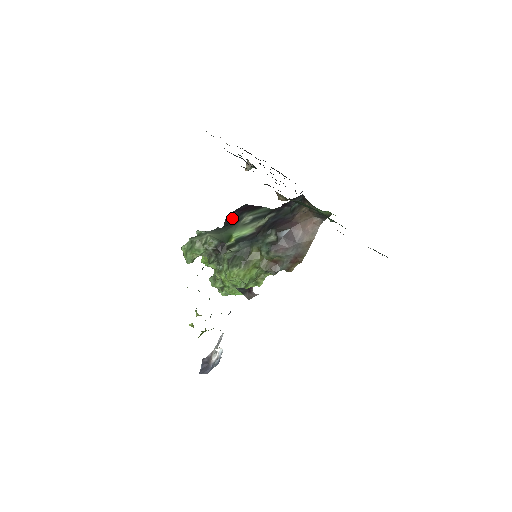
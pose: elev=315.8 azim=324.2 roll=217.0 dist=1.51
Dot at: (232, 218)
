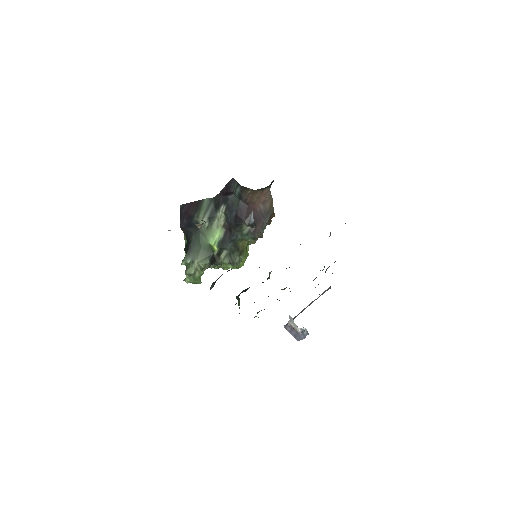
Dot at: (186, 225)
